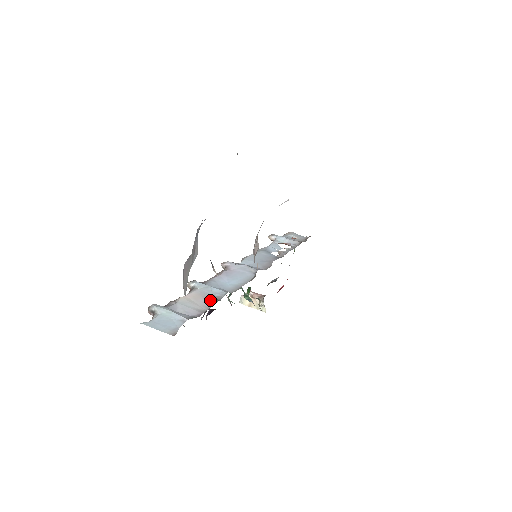
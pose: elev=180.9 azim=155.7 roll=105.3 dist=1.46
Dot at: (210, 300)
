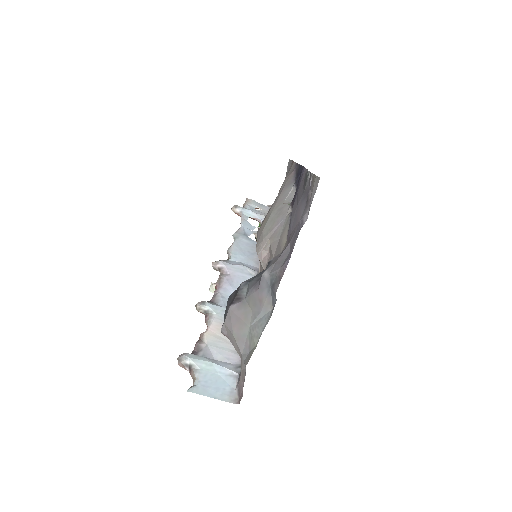
Dot at: occluded
